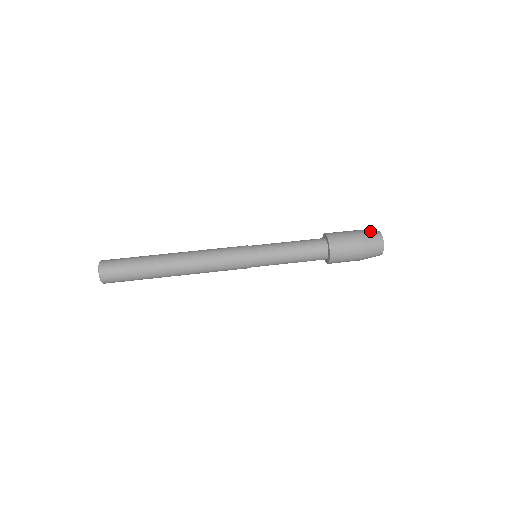
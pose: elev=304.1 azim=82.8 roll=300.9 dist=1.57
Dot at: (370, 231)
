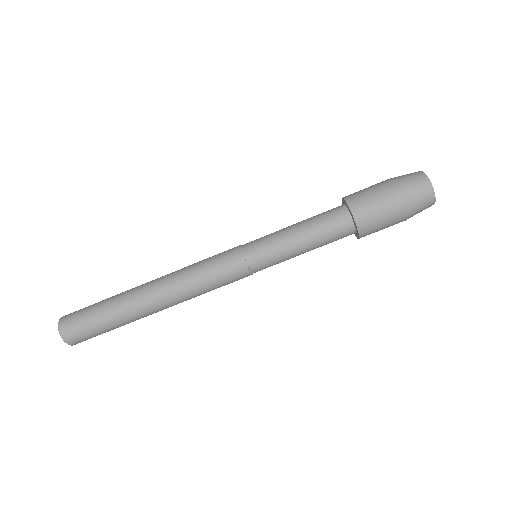
Dot at: (414, 183)
